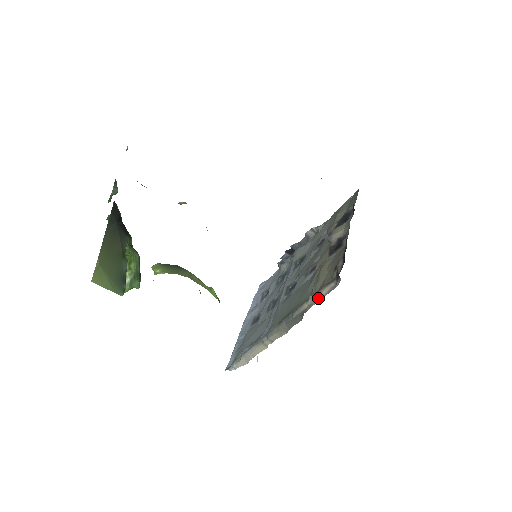
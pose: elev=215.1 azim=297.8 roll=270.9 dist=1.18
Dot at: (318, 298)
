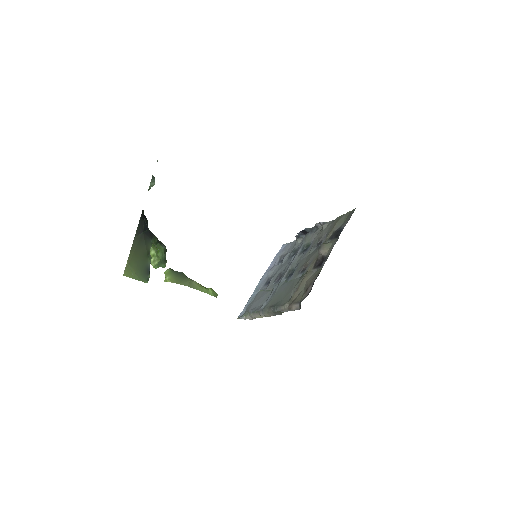
Dot at: (290, 309)
